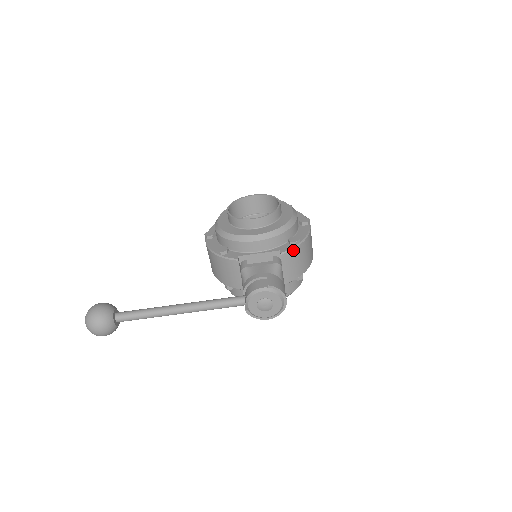
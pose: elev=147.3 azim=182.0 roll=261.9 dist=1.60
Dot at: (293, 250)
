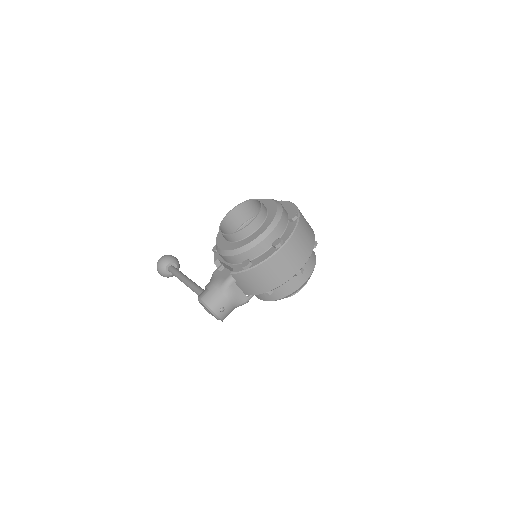
Dot at: (242, 273)
